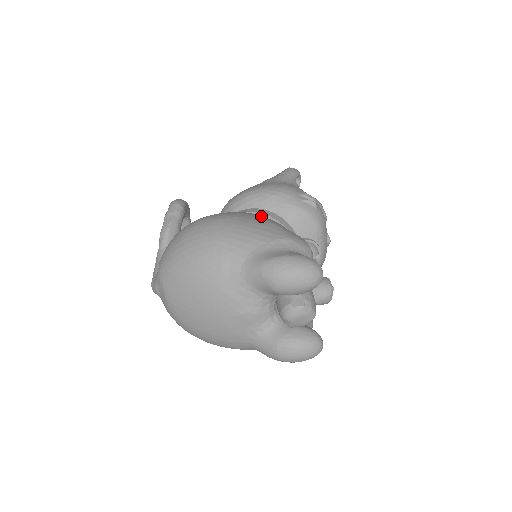
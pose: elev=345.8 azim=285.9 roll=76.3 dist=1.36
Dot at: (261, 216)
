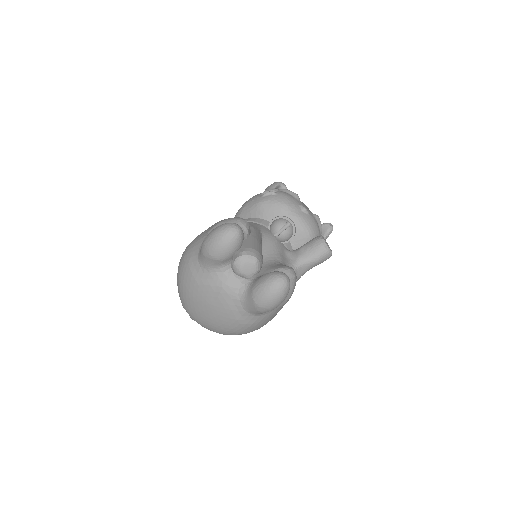
Dot at: occluded
